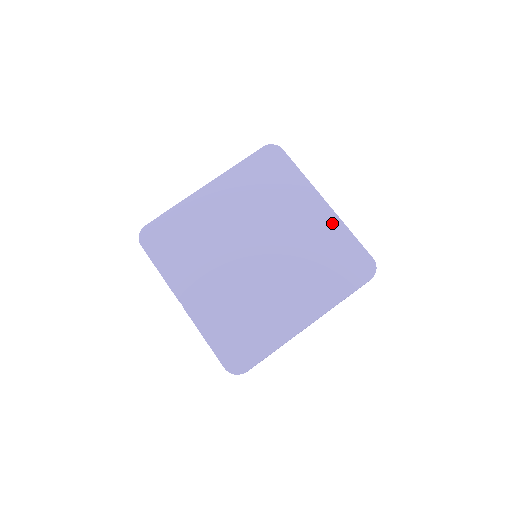
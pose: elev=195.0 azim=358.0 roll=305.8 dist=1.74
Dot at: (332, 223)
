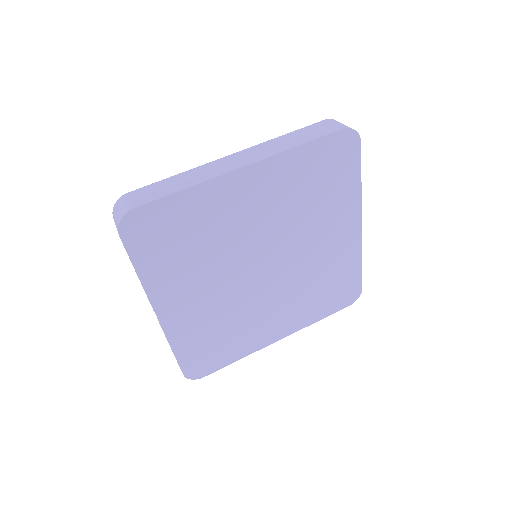
Dot at: (353, 249)
